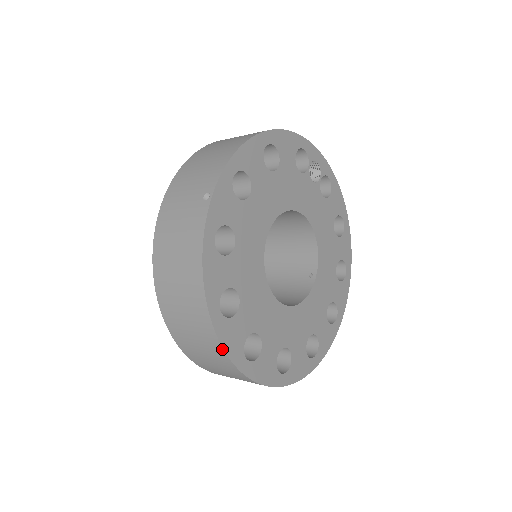
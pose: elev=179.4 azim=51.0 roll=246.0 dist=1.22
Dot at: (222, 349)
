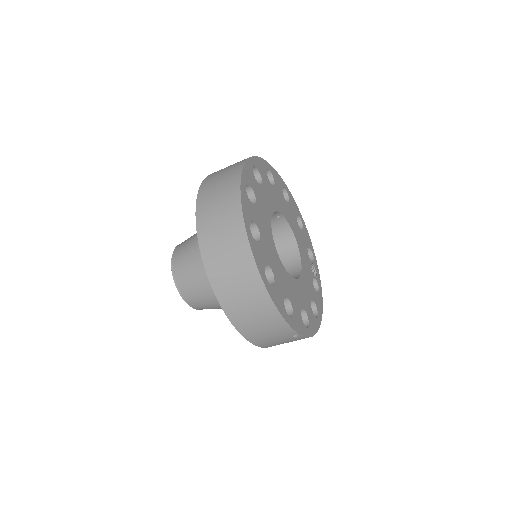
Dot at: (243, 166)
